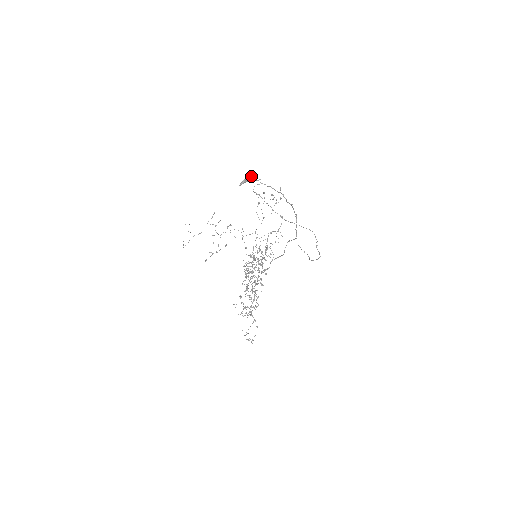
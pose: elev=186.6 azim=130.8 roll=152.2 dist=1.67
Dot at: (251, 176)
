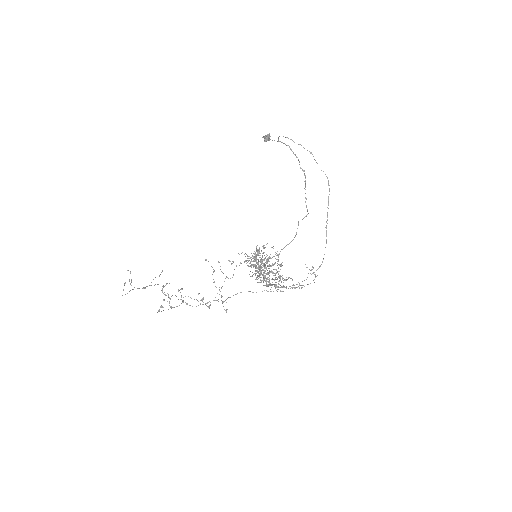
Dot at: (270, 136)
